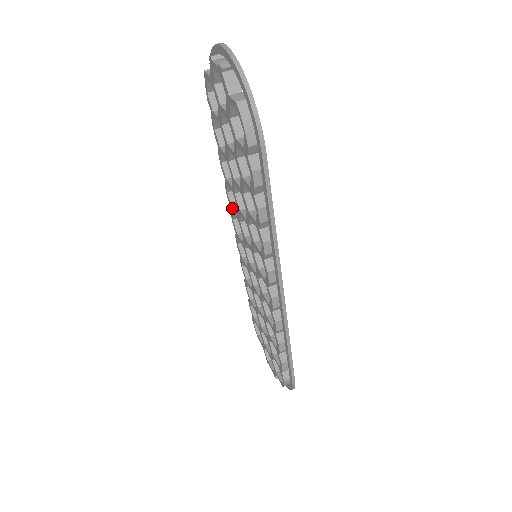
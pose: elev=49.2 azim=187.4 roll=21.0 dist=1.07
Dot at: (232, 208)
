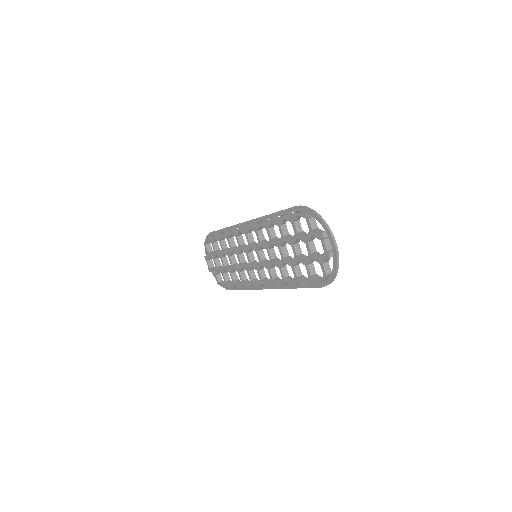
Dot at: (257, 232)
